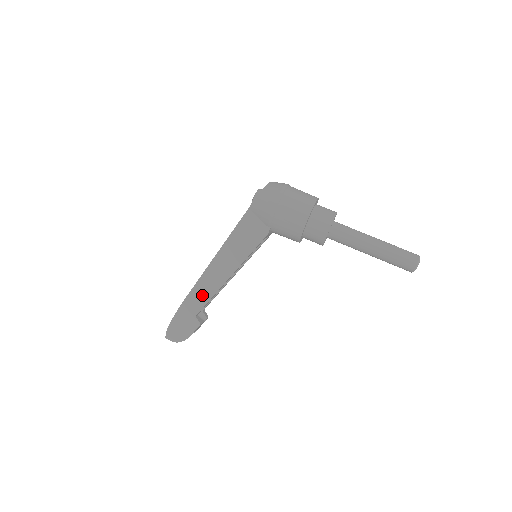
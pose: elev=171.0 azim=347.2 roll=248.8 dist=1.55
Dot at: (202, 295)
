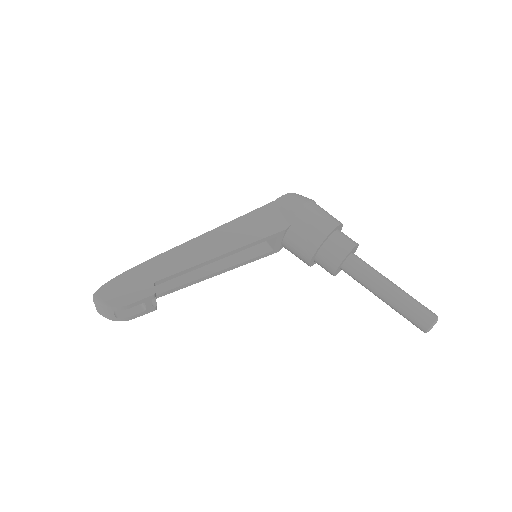
Dot at: (177, 261)
